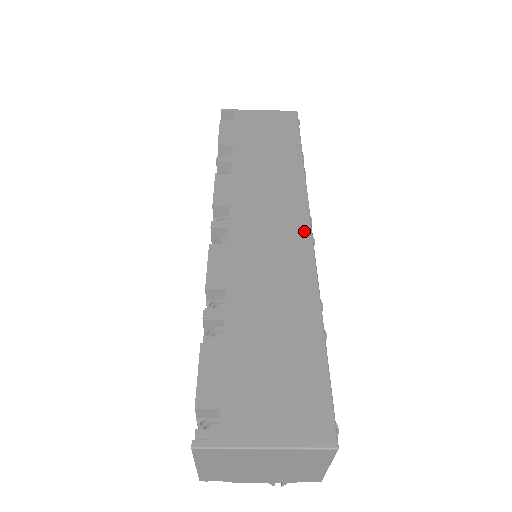
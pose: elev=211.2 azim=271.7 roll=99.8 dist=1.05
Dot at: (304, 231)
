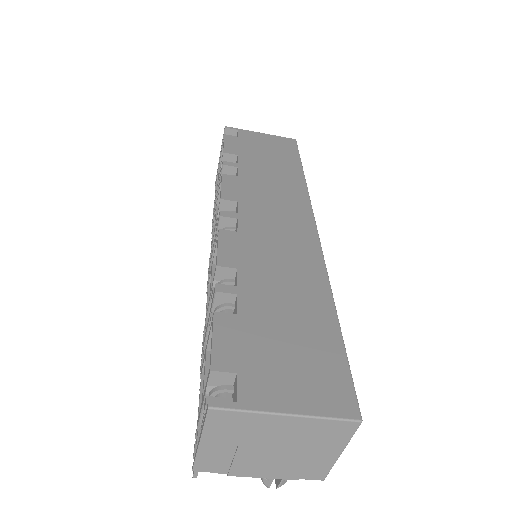
Dot at: (311, 231)
